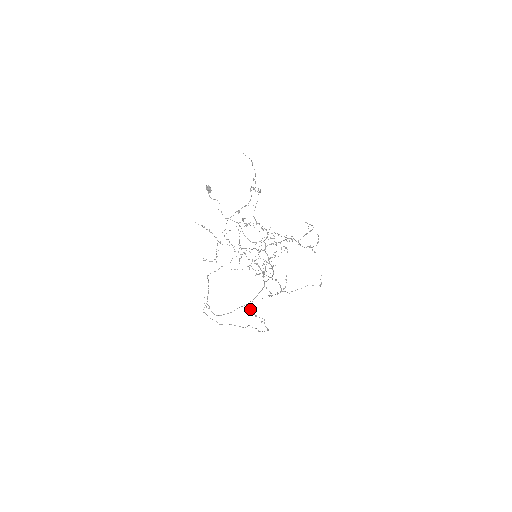
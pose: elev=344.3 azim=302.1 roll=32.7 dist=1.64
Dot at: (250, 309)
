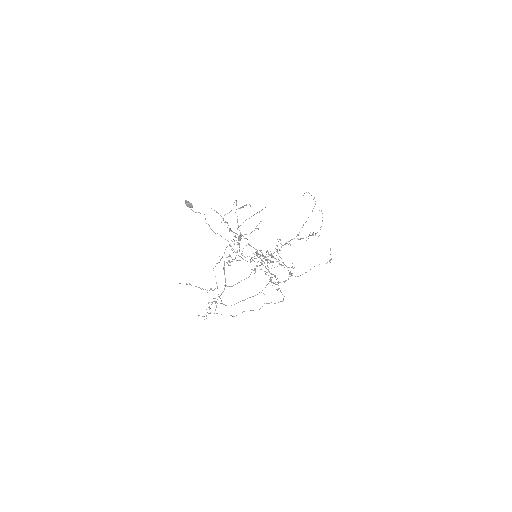
Dot at: occluded
